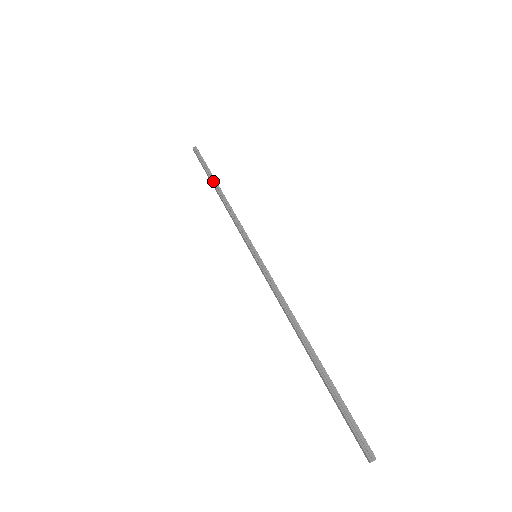
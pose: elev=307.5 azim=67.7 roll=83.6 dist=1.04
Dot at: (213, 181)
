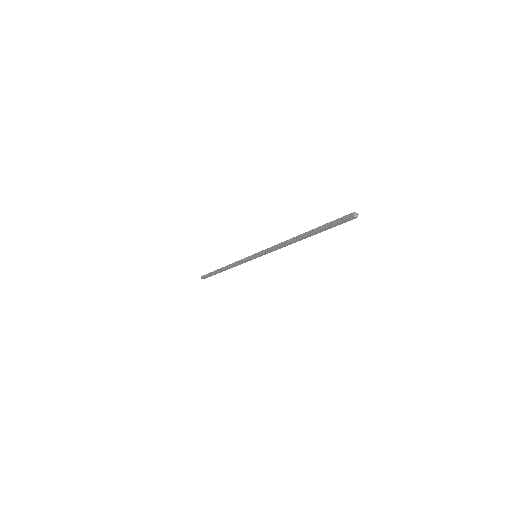
Dot at: (218, 271)
